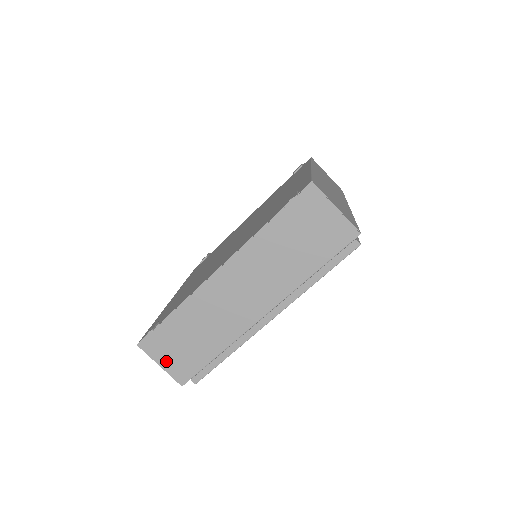
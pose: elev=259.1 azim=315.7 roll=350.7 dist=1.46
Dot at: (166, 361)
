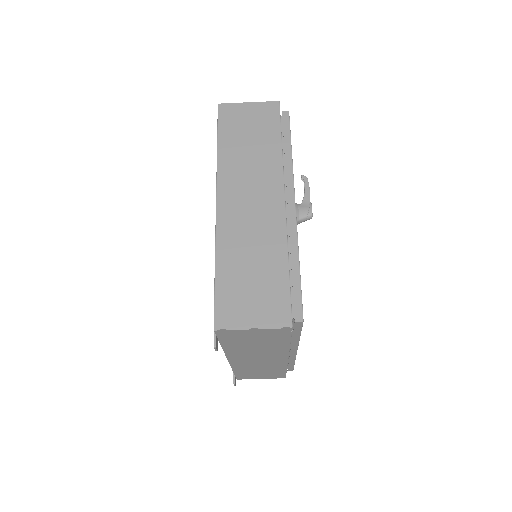
Dot at: (261, 378)
